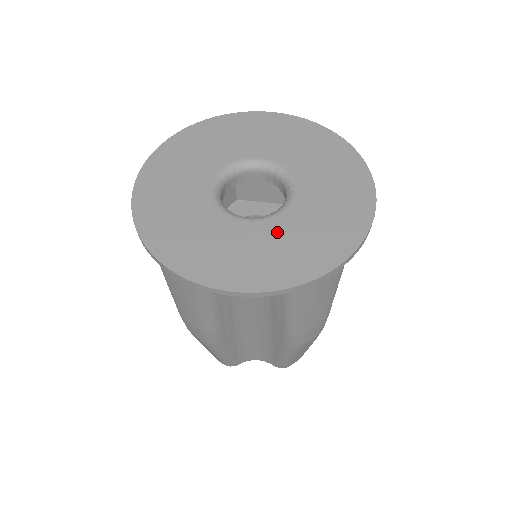
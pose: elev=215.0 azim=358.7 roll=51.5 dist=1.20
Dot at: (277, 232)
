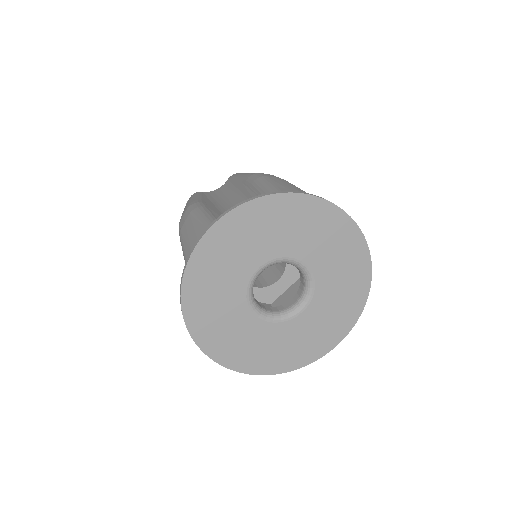
Dot at: (289, 332)
